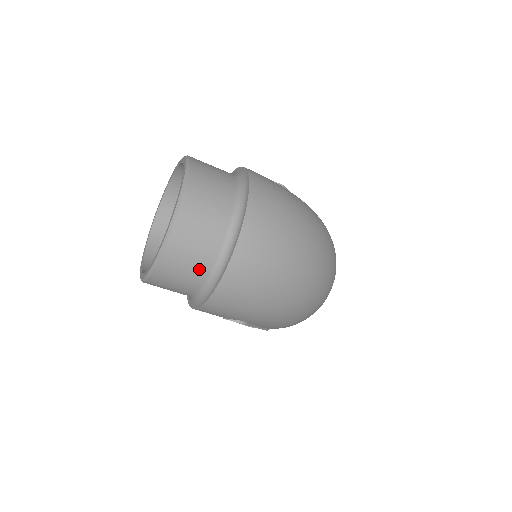
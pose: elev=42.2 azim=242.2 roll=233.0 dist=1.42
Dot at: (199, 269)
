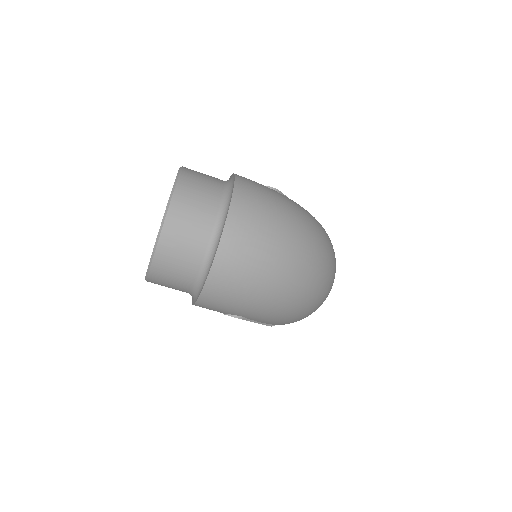
Dot at: (189, 267)
